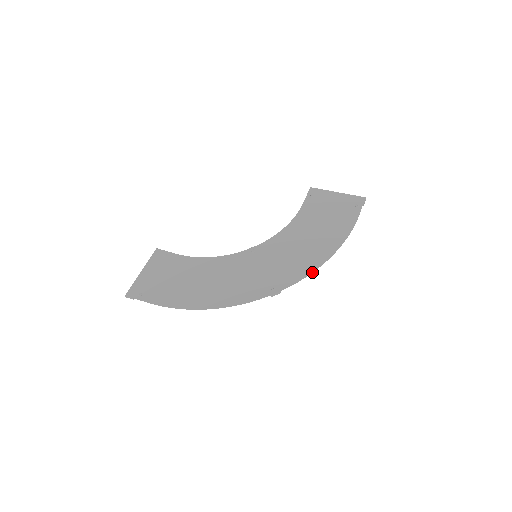
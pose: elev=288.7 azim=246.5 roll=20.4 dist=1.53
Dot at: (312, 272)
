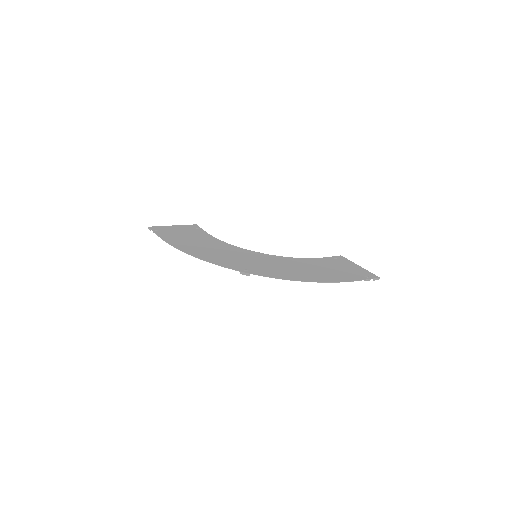
Dot at: (286, 279)
